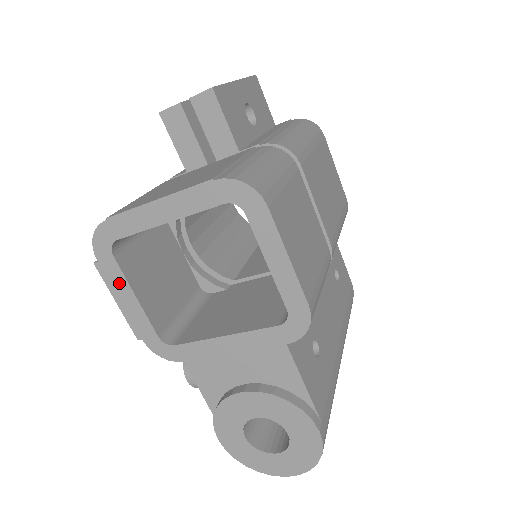
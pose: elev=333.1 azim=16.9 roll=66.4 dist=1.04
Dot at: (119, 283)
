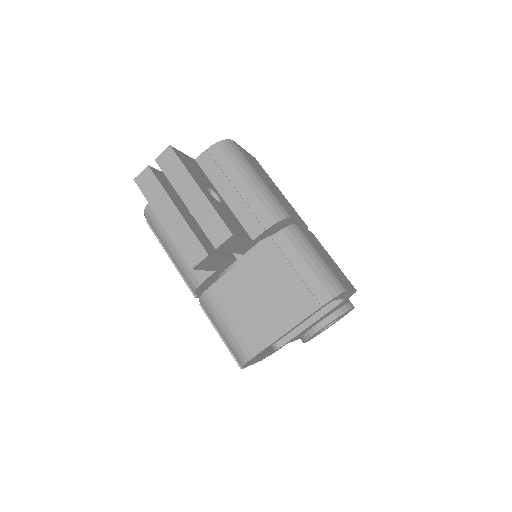
Dot at: occluded
